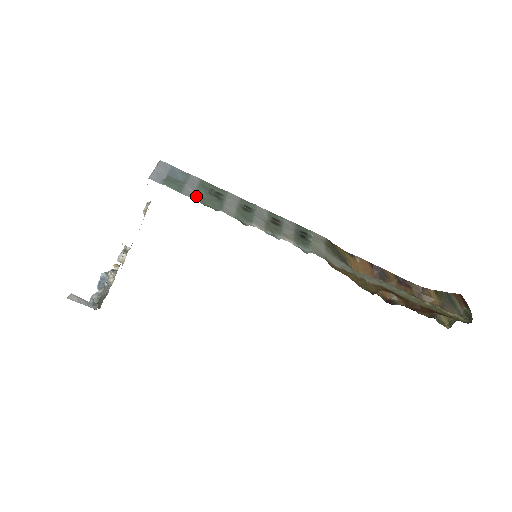
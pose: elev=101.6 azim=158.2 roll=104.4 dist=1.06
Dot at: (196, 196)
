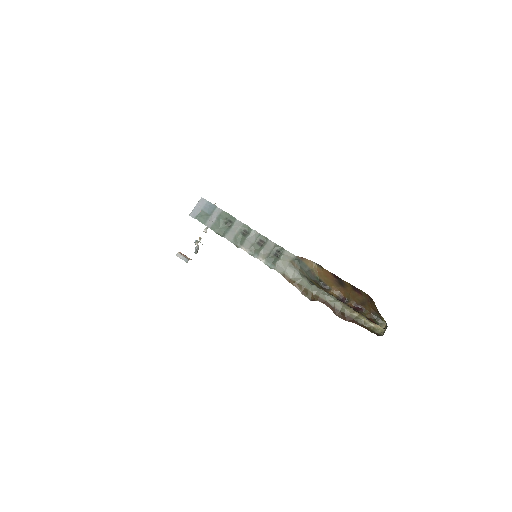
Dot at: (213, 226)
